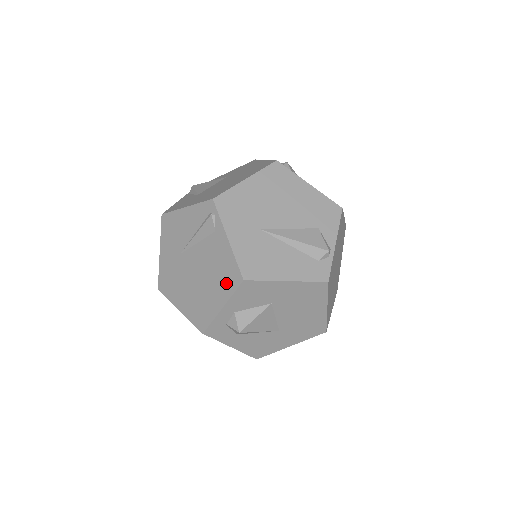
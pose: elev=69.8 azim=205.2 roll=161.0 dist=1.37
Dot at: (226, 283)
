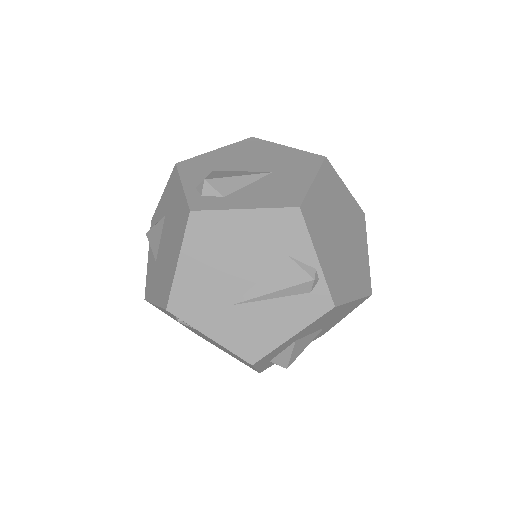
Dot at: occluded
